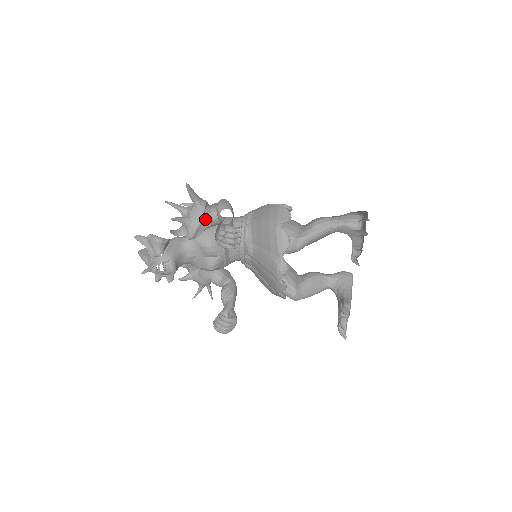
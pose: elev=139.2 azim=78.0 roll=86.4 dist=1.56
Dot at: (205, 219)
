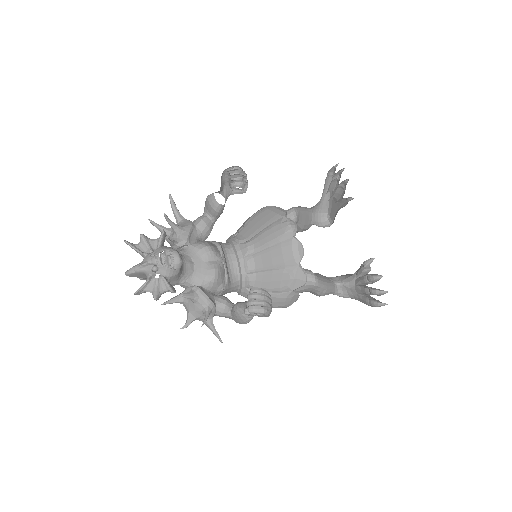
Dot at: (195, 226)
